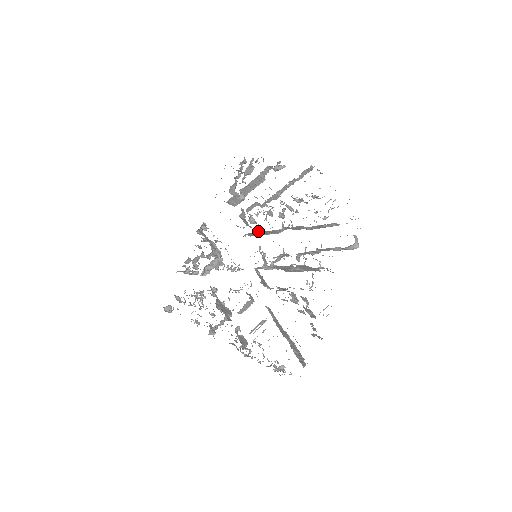
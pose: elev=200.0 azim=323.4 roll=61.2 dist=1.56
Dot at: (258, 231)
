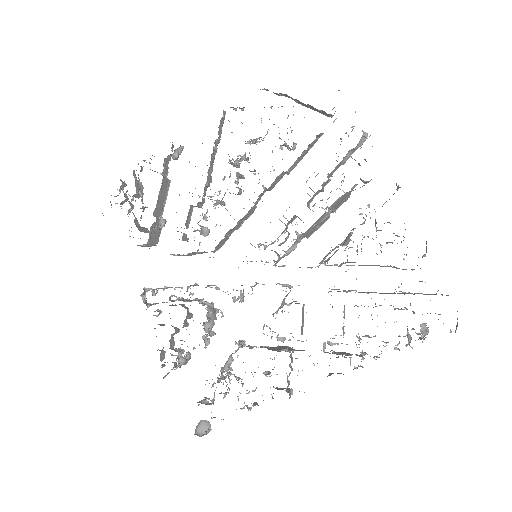
Dot at: (229, 230)
